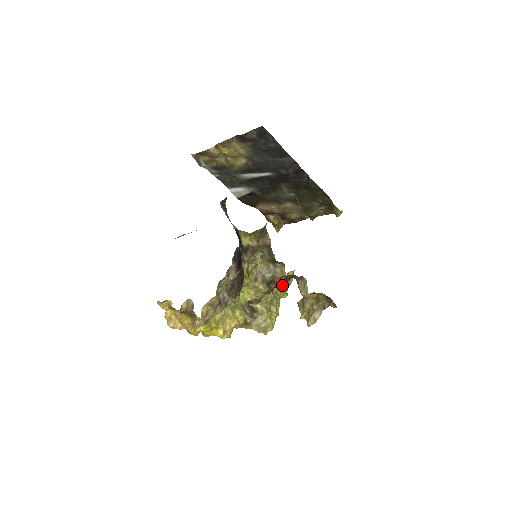
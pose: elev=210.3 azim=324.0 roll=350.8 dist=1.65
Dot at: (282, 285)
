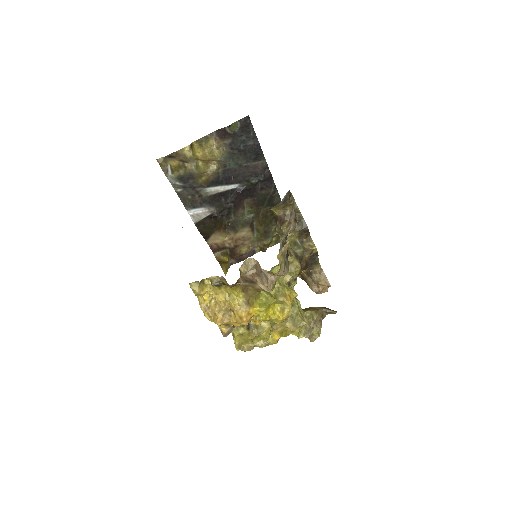
Dot at: occluded
